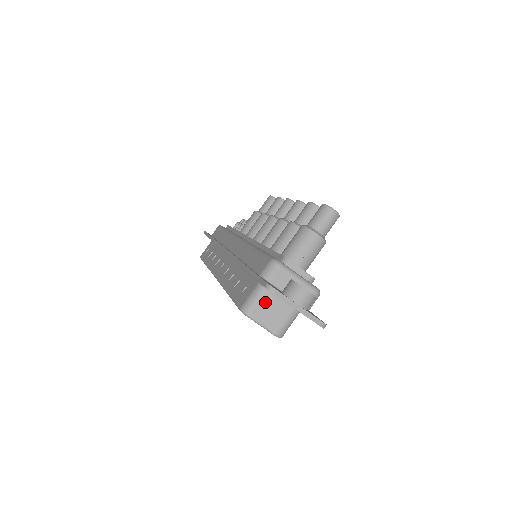
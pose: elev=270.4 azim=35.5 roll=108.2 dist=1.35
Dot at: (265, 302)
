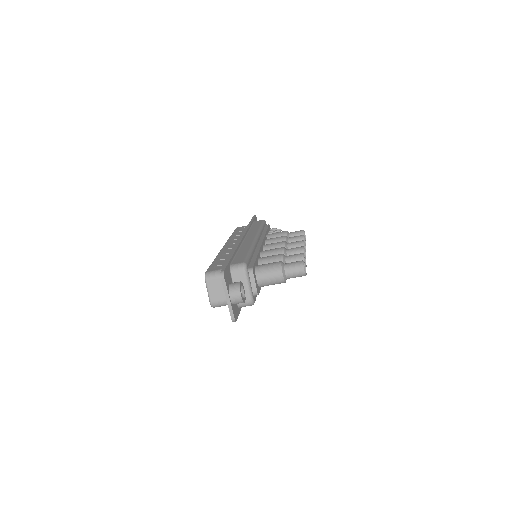
Dot at: (220, 281)
